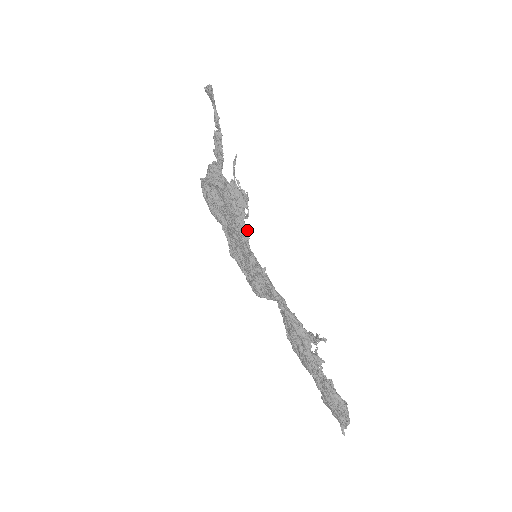
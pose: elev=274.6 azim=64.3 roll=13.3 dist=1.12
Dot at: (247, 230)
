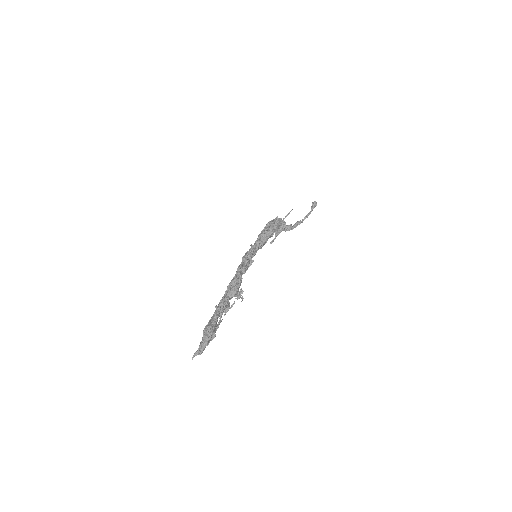
Dot at: occluded
